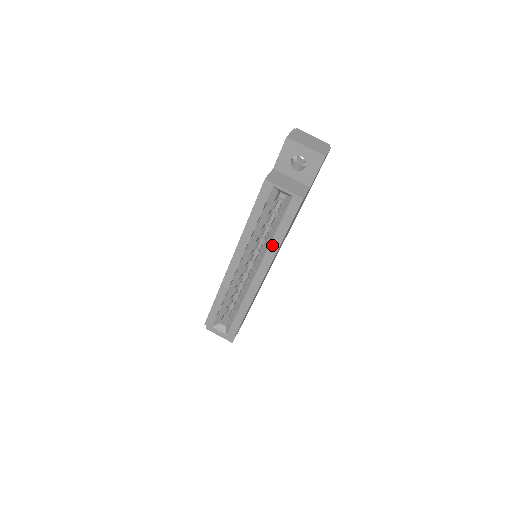
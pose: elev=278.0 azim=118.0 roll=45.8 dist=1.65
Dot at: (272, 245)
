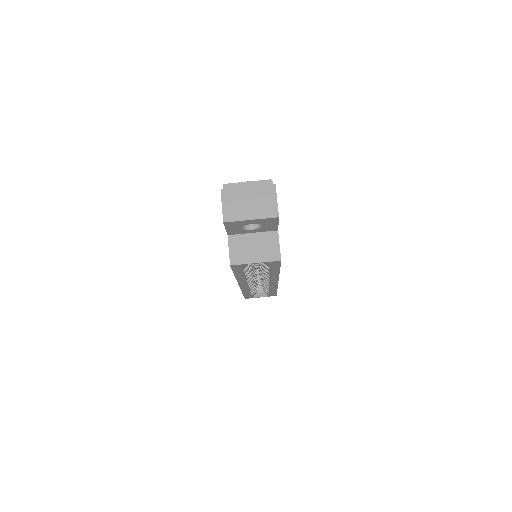
Dot at: (271, 275)
